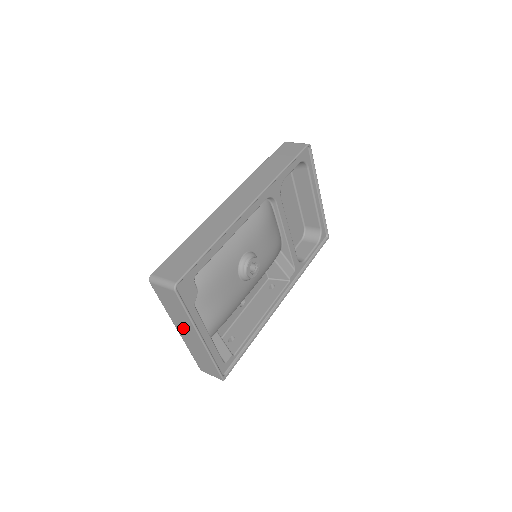
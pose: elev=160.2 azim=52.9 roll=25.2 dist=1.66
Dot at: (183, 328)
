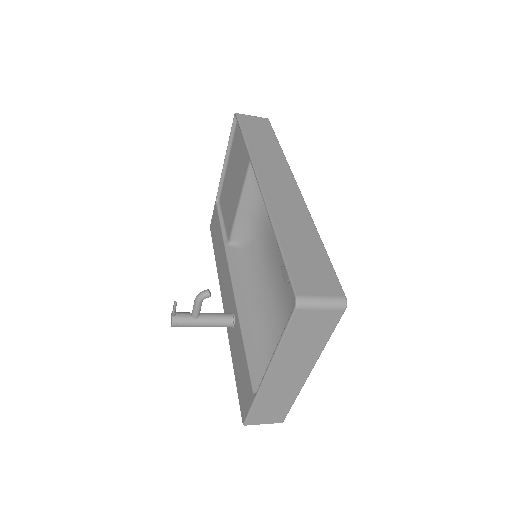
Dot at: (288, 367)
